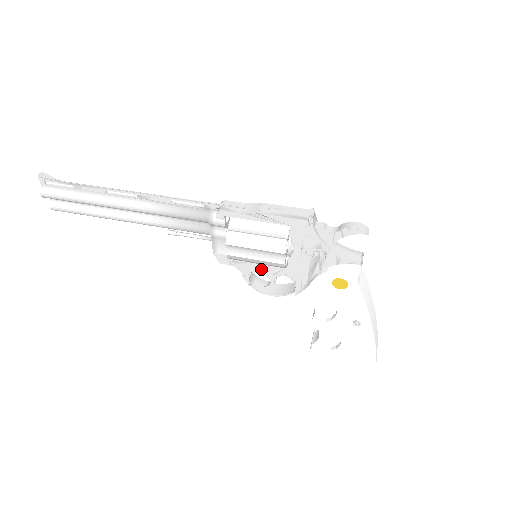
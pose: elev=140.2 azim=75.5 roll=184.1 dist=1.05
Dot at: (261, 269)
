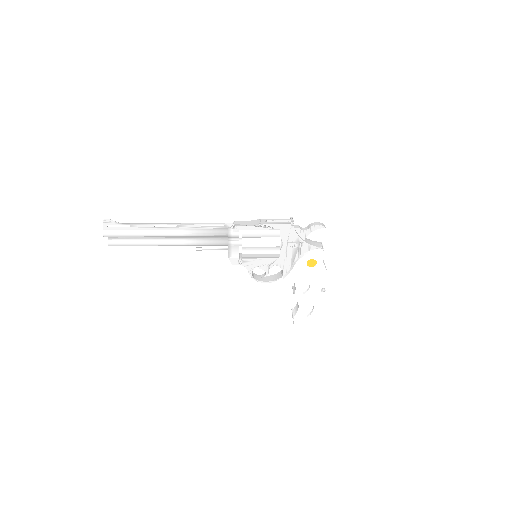
Dot at: (261, 264)
